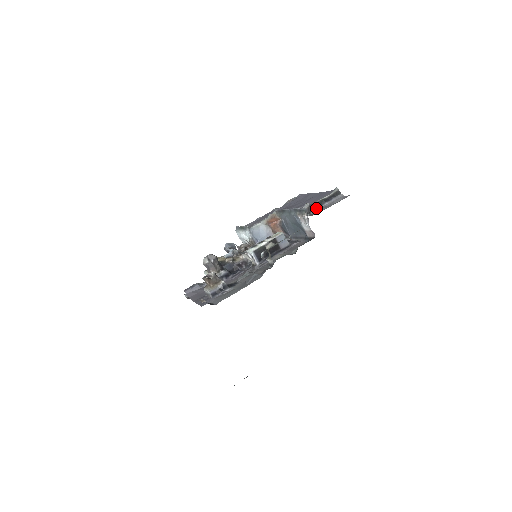
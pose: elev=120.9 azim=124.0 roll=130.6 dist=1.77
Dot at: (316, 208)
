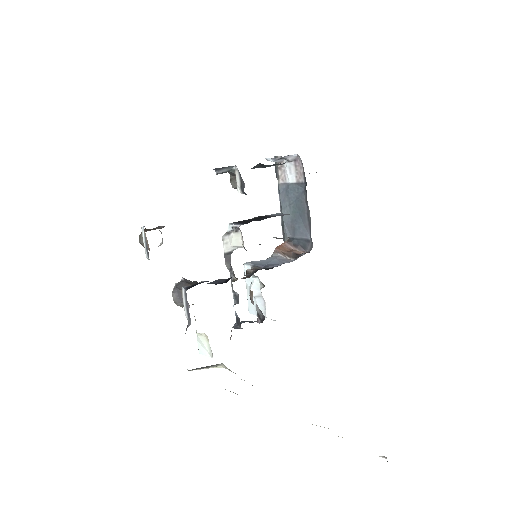
Dot at: occluded
